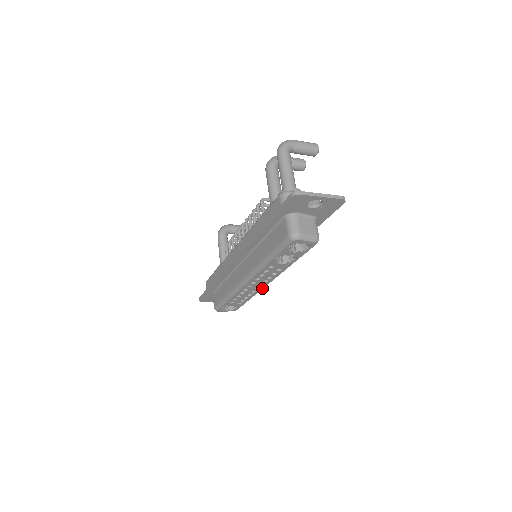
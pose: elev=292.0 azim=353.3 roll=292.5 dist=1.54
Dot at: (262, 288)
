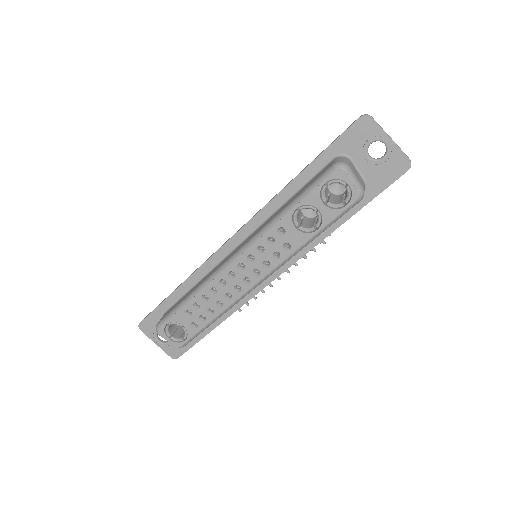
Dot at: (242, 293)
